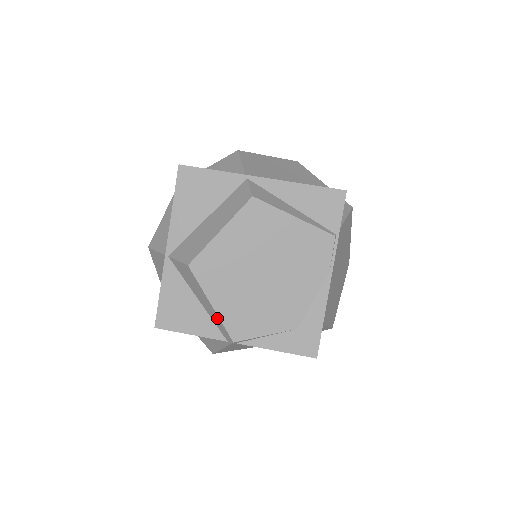
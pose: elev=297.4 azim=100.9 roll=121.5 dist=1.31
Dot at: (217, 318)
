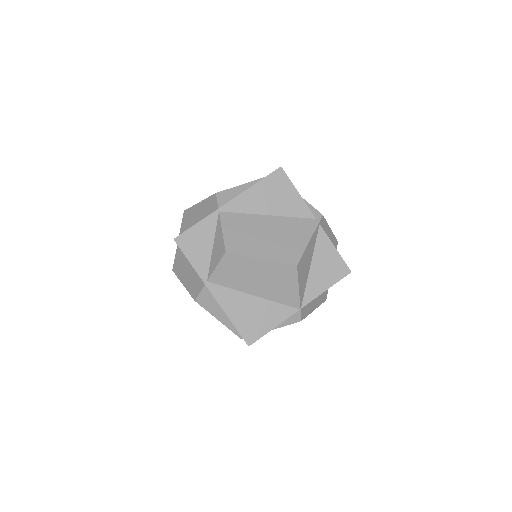
Dot at: occluded
